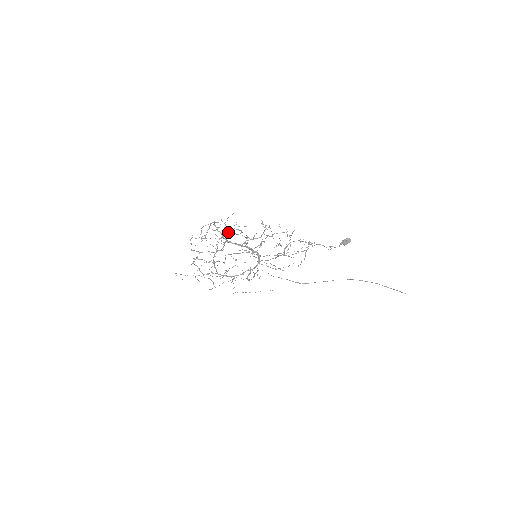
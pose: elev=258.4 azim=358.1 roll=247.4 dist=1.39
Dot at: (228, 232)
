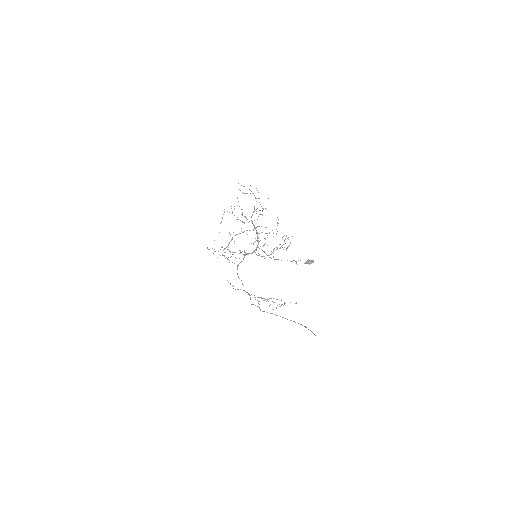
Dot at: occluded
